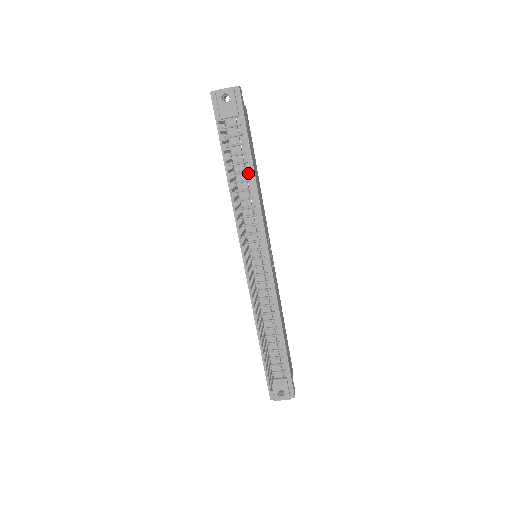
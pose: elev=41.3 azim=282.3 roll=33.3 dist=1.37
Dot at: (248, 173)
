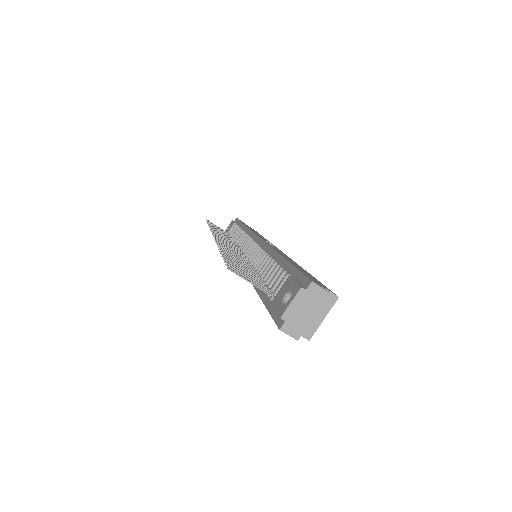
Dot at: occluded
